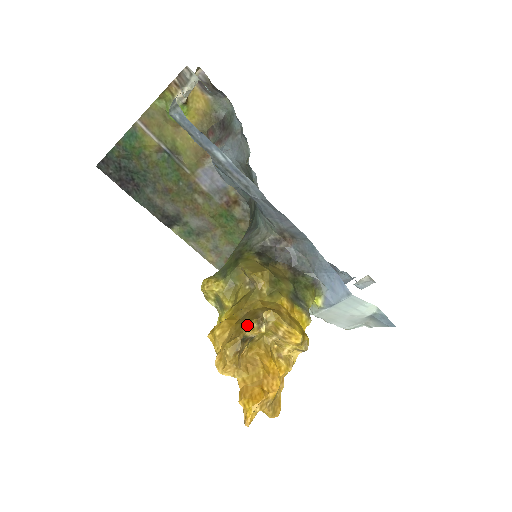
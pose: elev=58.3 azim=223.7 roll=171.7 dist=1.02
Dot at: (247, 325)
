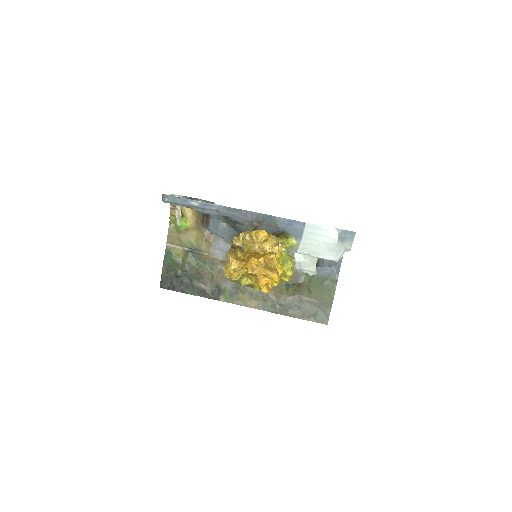
Dot at: (233, 242)
